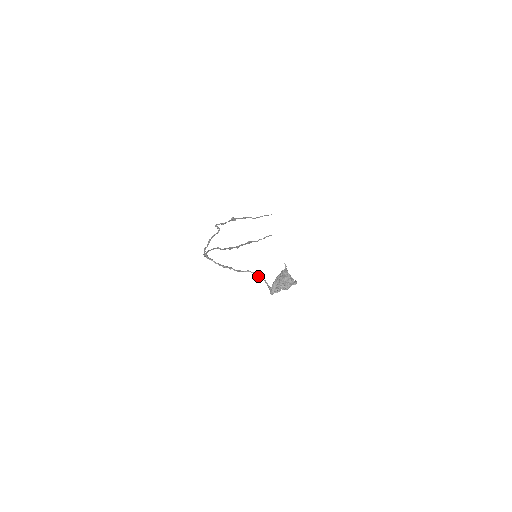
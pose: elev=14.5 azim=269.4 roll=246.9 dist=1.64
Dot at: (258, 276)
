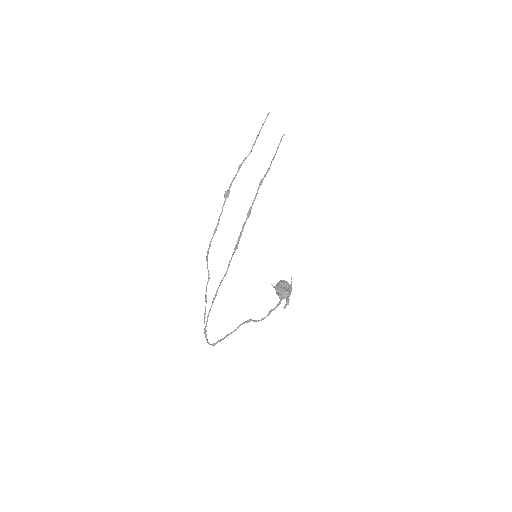
Dot at: occluded
